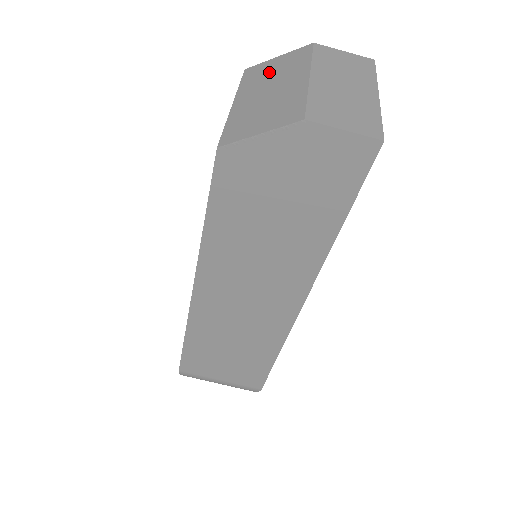
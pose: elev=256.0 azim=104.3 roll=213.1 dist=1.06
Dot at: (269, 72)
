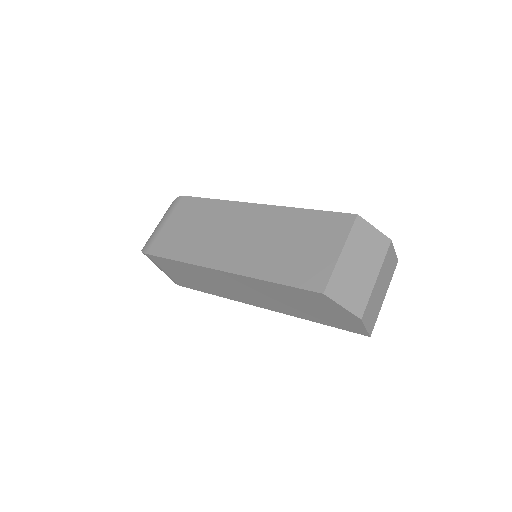
Dot at: (366, 242)
